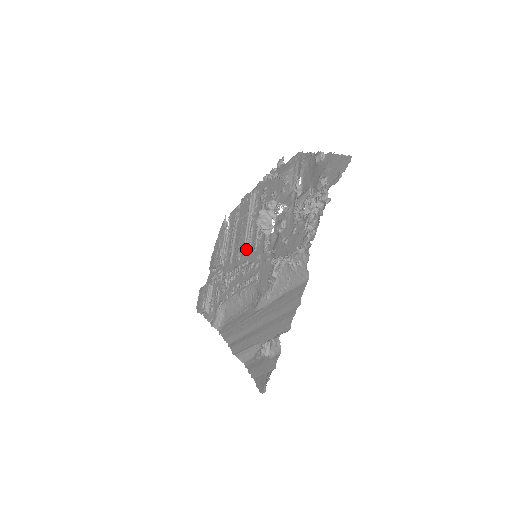
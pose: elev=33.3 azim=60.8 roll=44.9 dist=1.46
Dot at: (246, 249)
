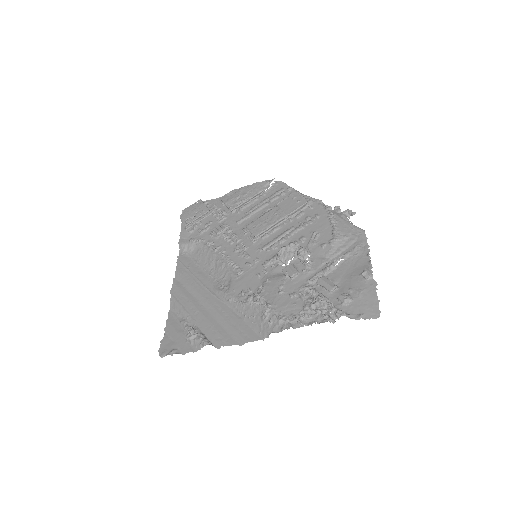
Dot at: (257, 237)
